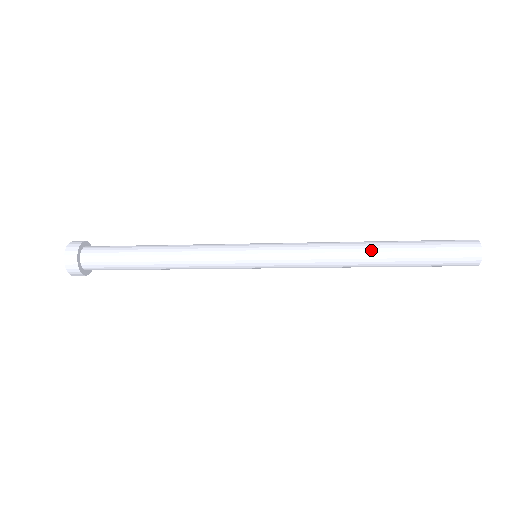
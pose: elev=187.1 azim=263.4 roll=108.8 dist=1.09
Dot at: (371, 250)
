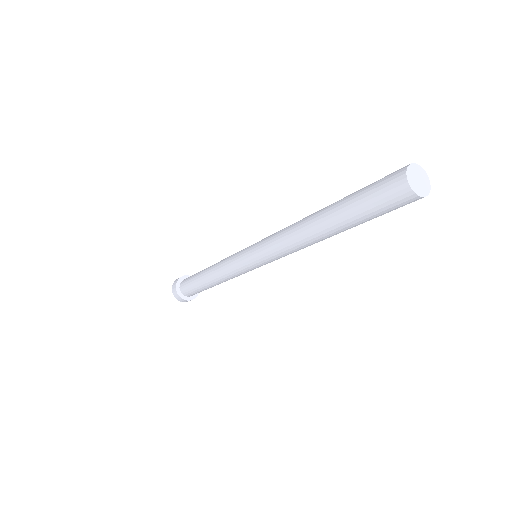
Dot at: (316, 232)
